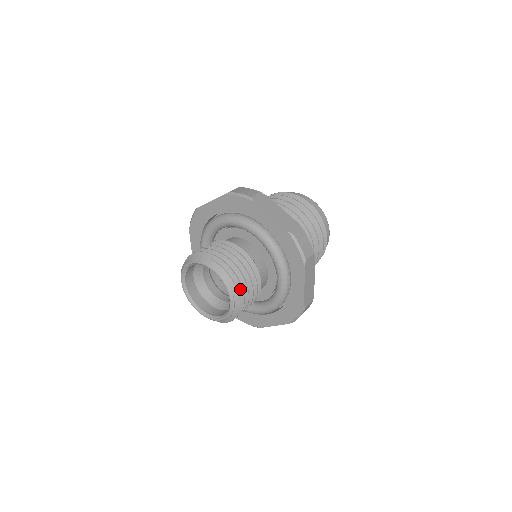
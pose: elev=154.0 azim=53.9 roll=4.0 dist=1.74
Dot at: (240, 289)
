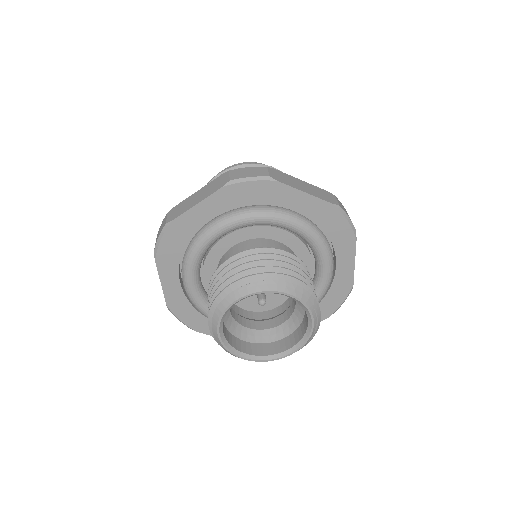
Dot at: occluded
